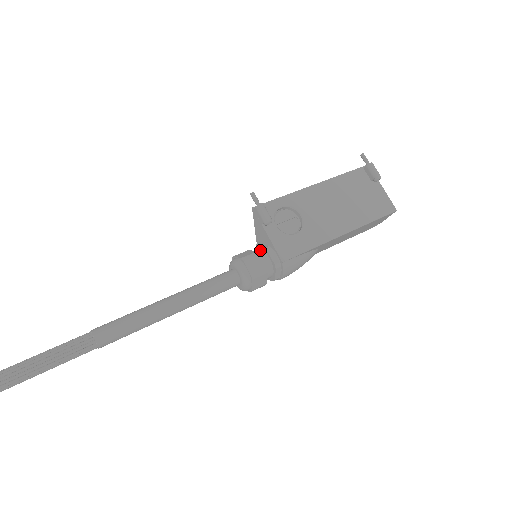
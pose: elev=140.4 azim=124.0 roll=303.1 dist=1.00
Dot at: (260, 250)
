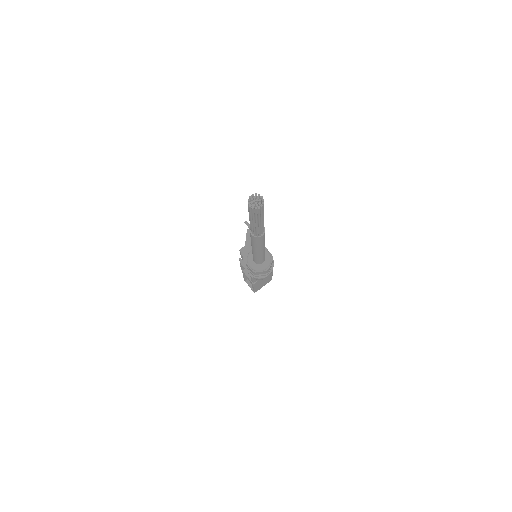
Dot at: occluded
